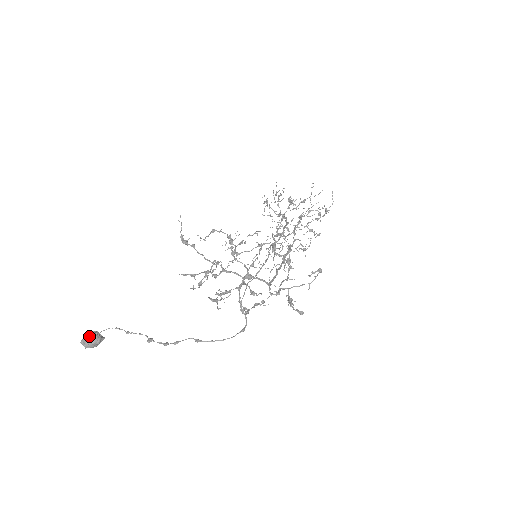
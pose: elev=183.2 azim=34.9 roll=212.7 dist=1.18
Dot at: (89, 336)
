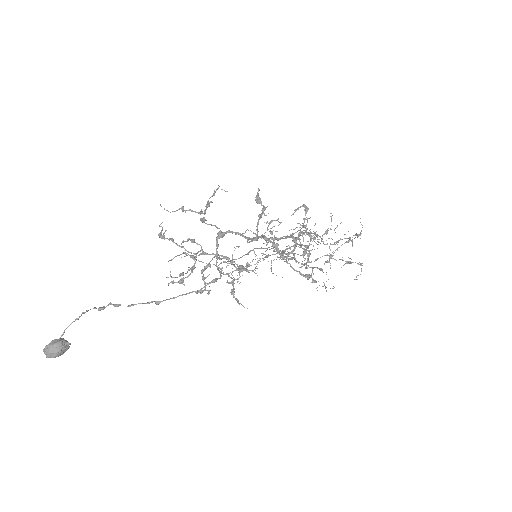
Dot at: (53, 341)
